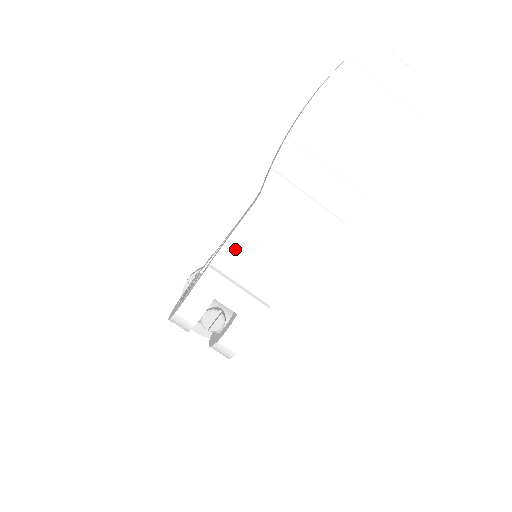
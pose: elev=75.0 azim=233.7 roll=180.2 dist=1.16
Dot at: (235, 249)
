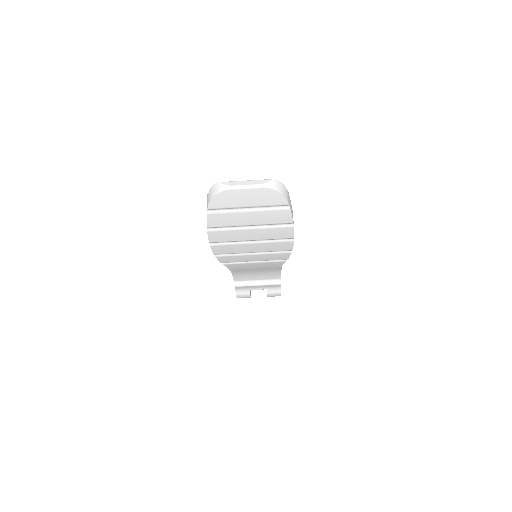
Dot at: (240, 275)
